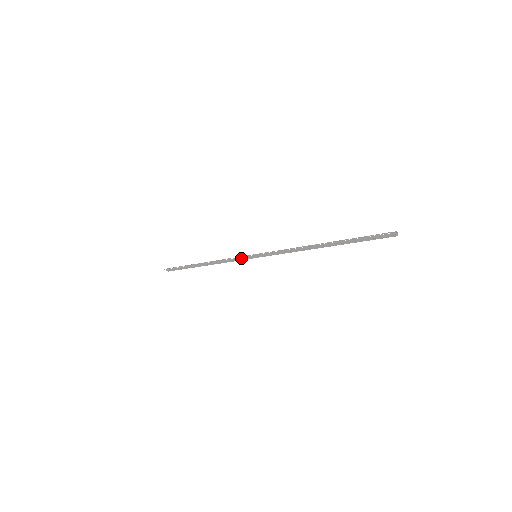
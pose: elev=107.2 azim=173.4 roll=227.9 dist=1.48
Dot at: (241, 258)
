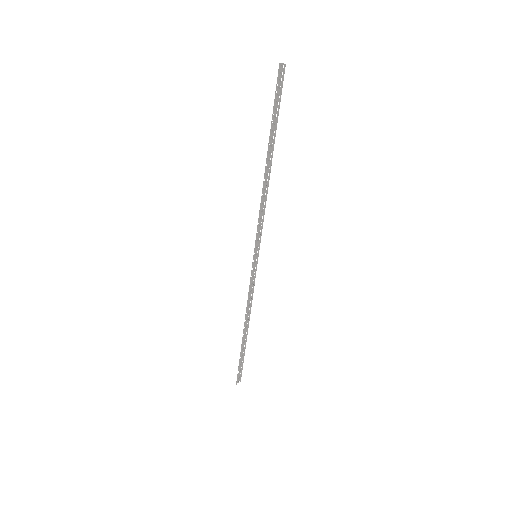
Dot at: (252, 276)
